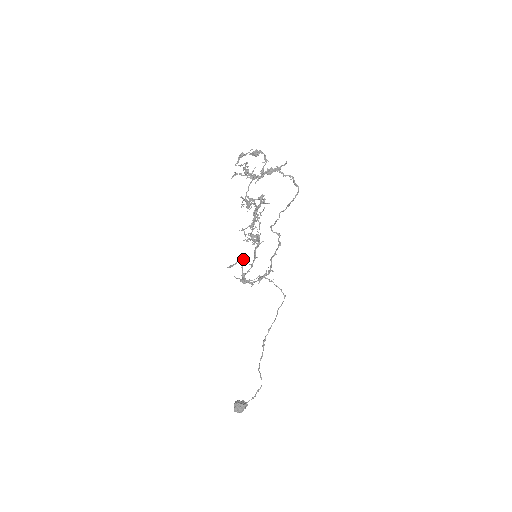
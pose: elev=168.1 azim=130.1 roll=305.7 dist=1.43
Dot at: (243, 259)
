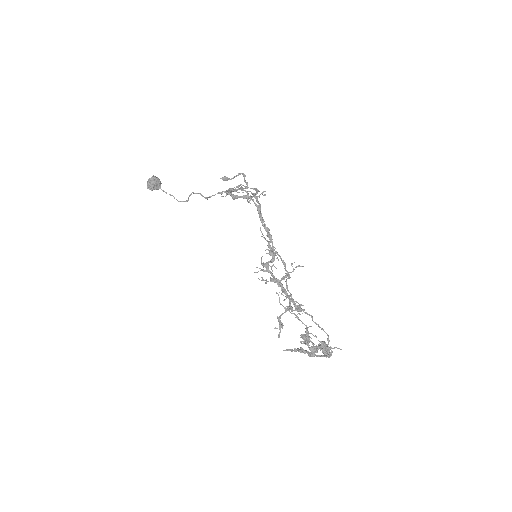
Dot at: occluded
